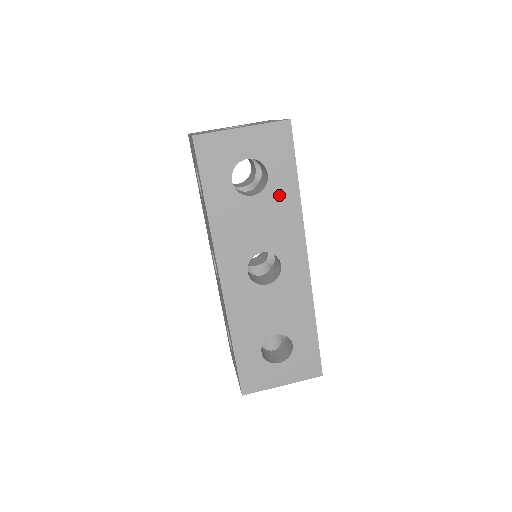
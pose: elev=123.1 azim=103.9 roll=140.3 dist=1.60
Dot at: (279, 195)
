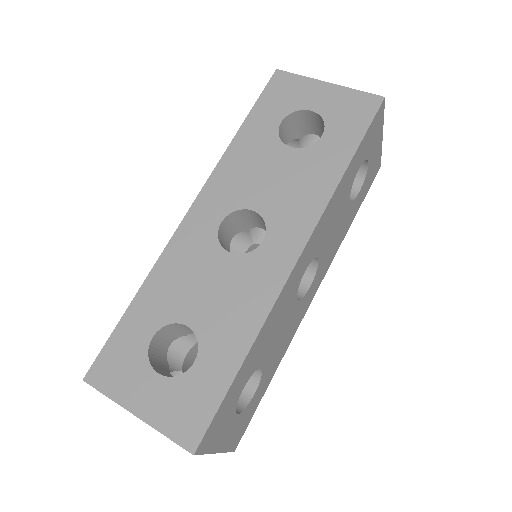
Dot at: (319, 162)
